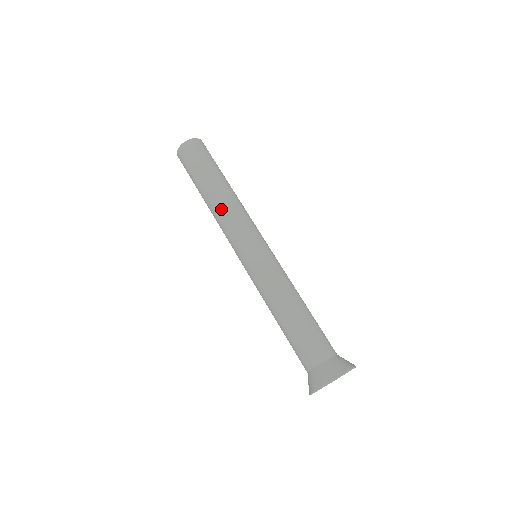
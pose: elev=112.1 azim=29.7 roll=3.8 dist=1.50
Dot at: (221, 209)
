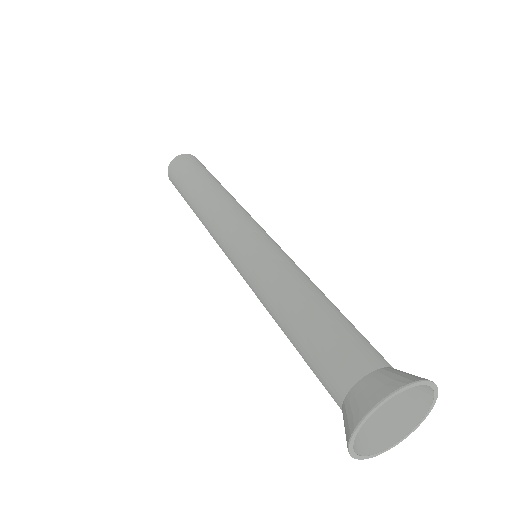
Dot at: (209, 206)
